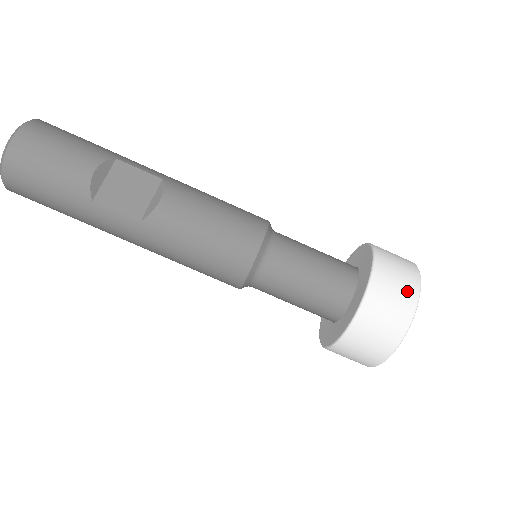
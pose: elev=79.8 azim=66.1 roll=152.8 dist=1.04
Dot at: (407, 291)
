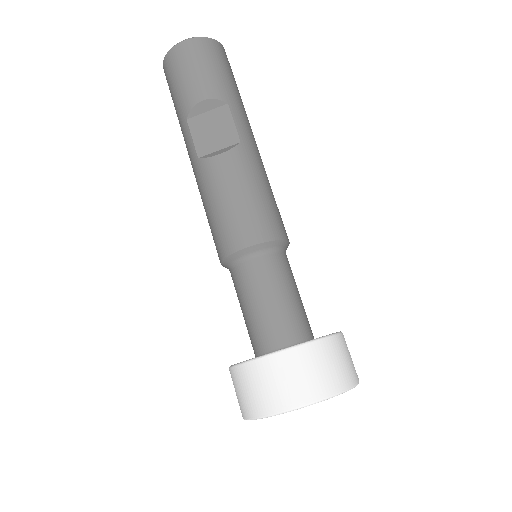
Dot at: (300, 390)
